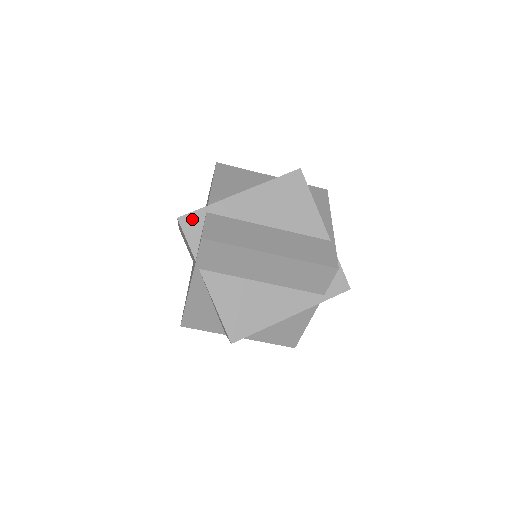
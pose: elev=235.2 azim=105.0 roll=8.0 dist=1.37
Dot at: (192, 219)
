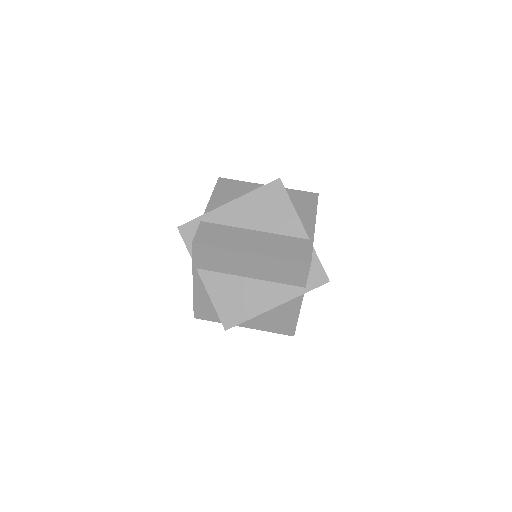
Dot at: (189, 227)
